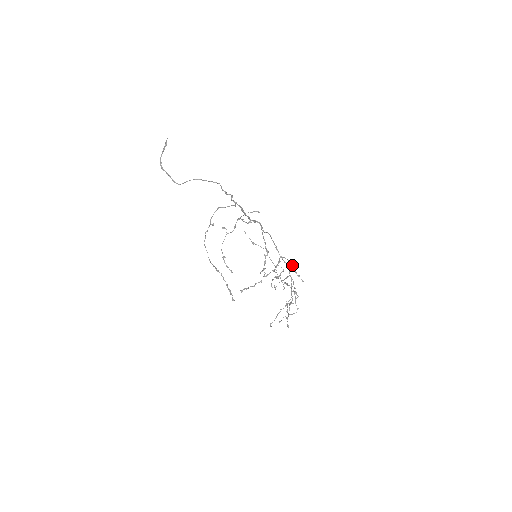
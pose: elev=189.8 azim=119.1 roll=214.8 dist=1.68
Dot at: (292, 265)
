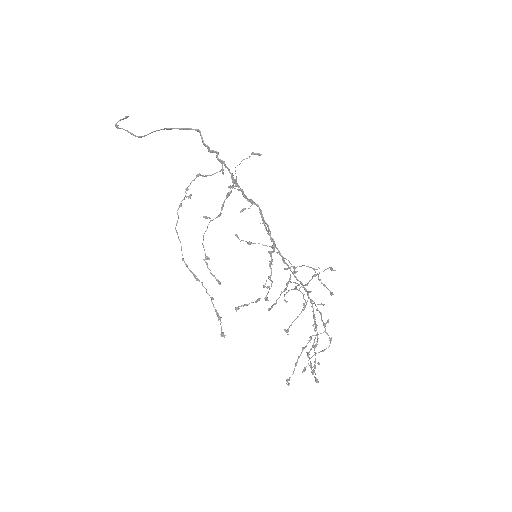
Dot at: occluded
